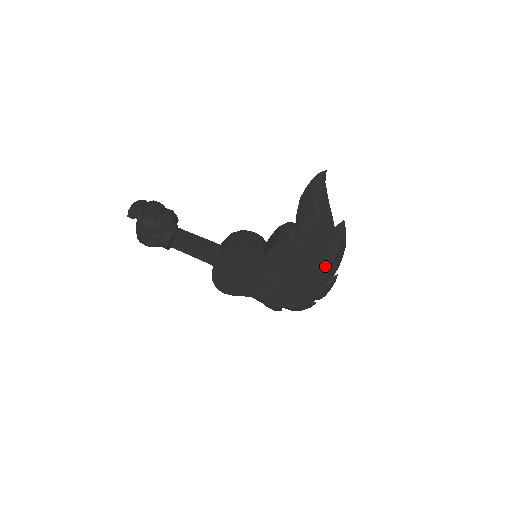
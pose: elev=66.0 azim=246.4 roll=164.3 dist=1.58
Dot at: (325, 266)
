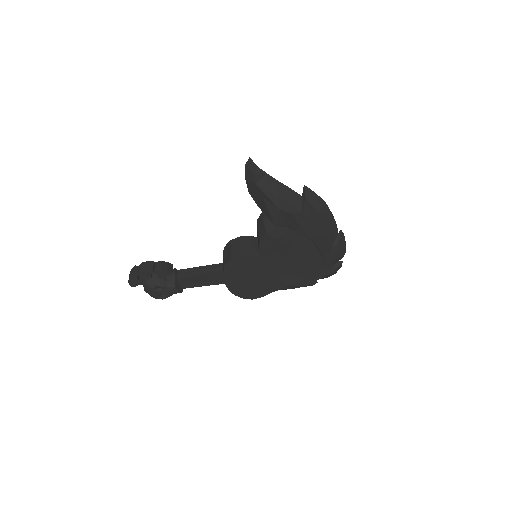
Dot at: (320, 232)
